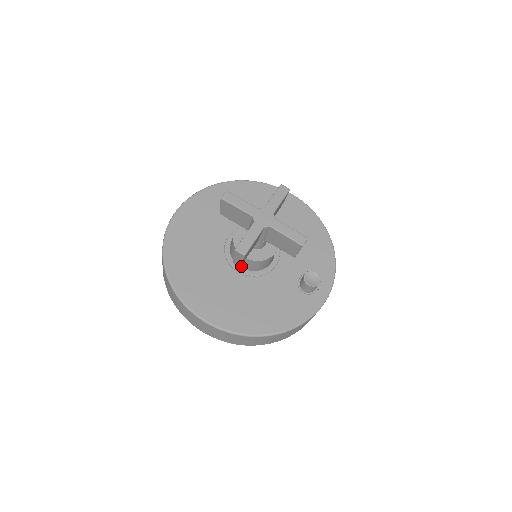
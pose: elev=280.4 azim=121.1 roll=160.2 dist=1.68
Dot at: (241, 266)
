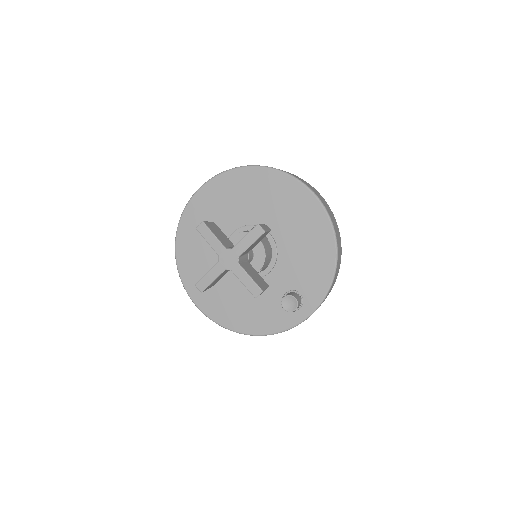
Dot at: occluded
